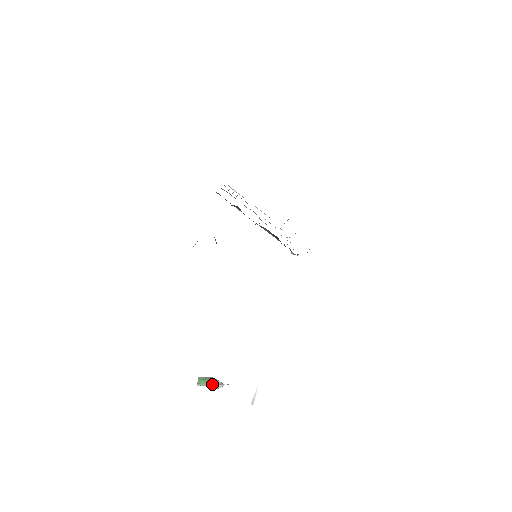
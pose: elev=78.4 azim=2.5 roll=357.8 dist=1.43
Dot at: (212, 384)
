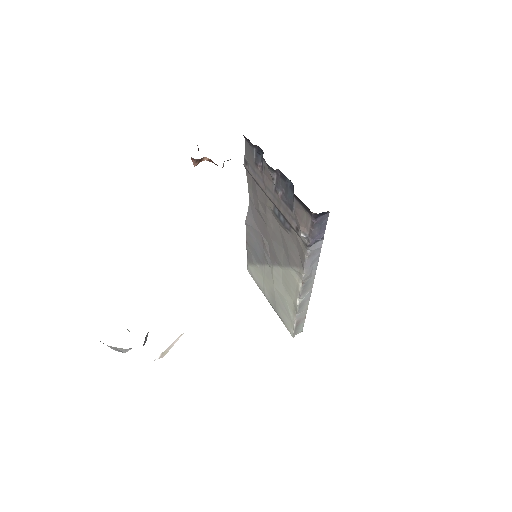
Dot at: occluded
